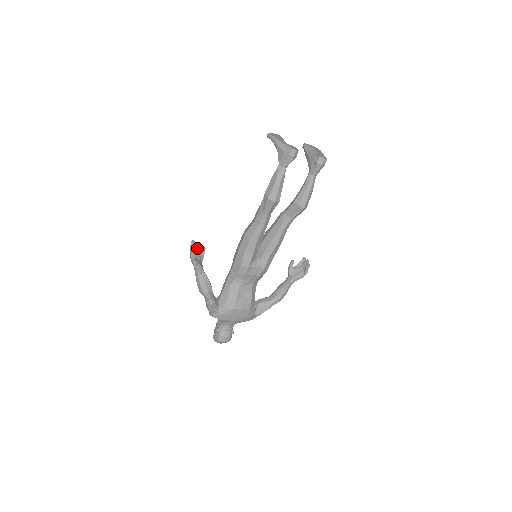
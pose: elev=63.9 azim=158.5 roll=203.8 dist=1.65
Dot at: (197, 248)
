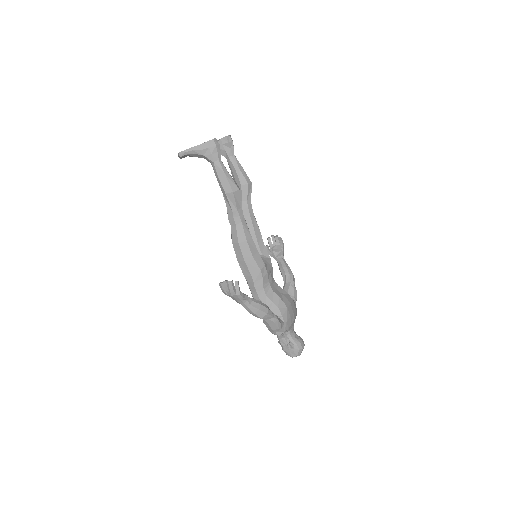
Dot at: (232, 281)
